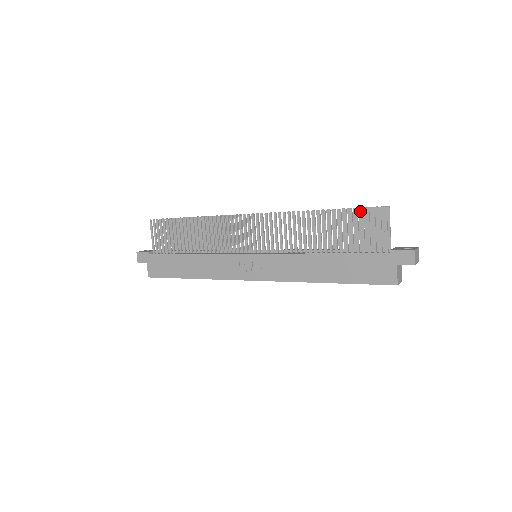
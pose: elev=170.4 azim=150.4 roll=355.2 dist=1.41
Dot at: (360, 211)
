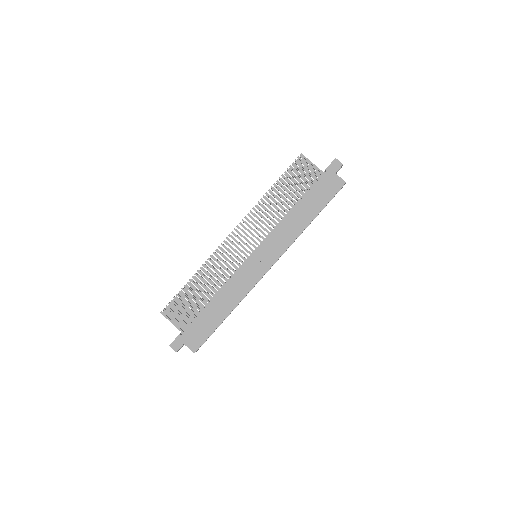
Dot at: (291, 168)
